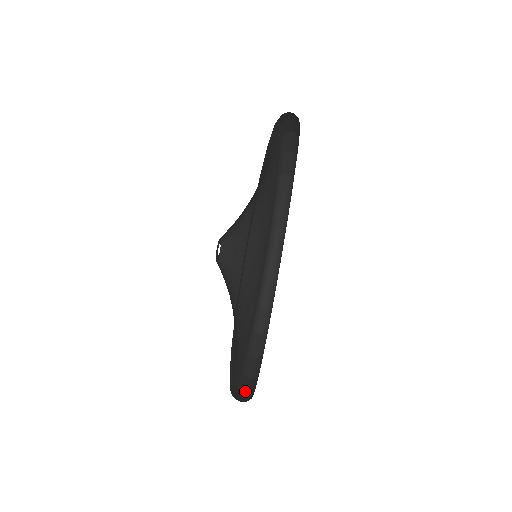
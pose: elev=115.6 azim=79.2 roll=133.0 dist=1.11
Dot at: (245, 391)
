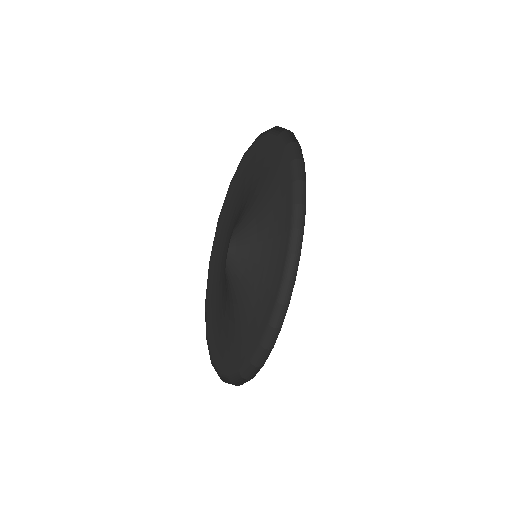
Dot at: occluded
